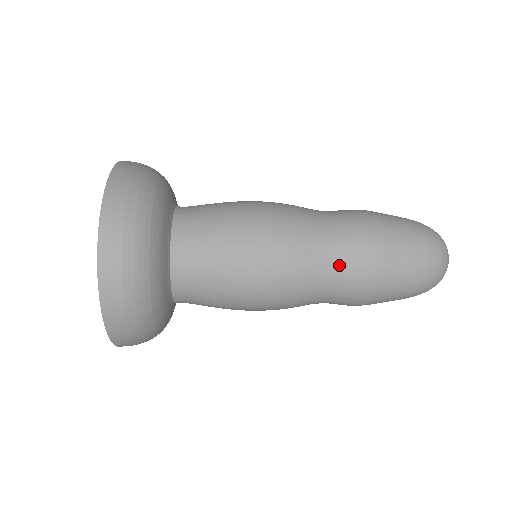
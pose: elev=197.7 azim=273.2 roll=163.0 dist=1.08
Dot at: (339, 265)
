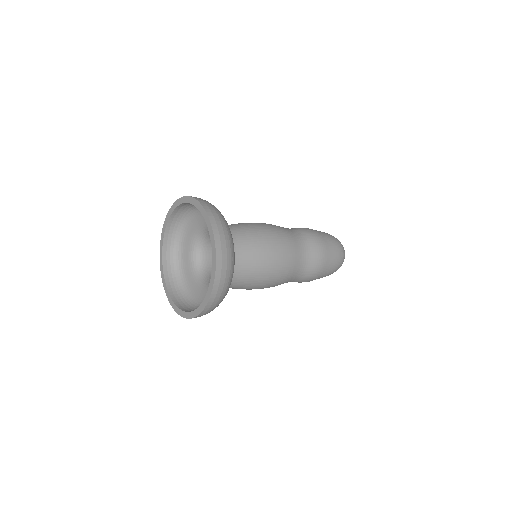
Dot at: (307, 267)
